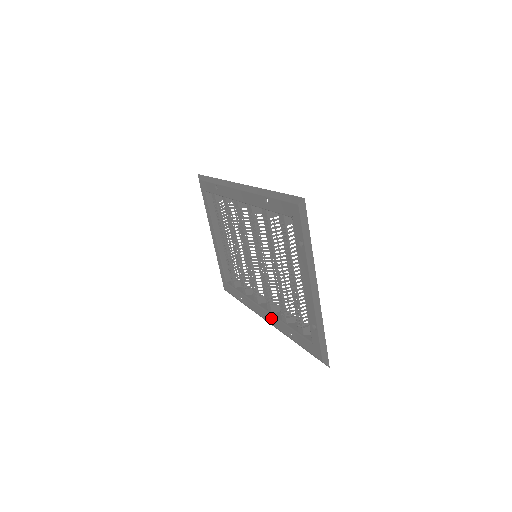
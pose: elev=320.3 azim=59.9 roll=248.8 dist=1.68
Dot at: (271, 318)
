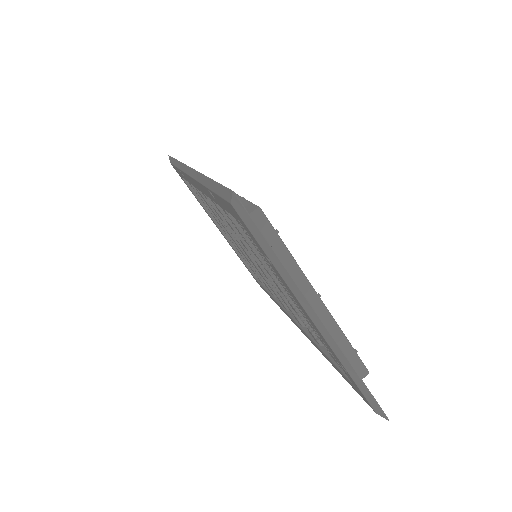
Dot at: occluded
